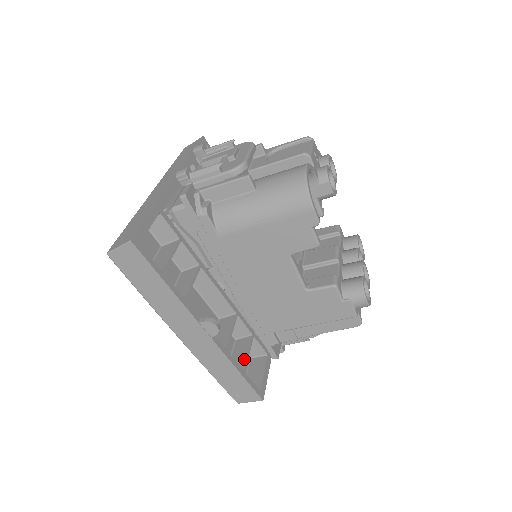
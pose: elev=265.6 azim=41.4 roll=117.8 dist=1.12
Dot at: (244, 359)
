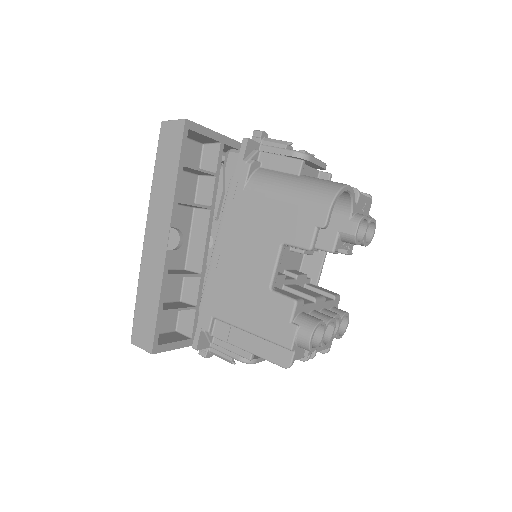
Dot at: (172, 307)
